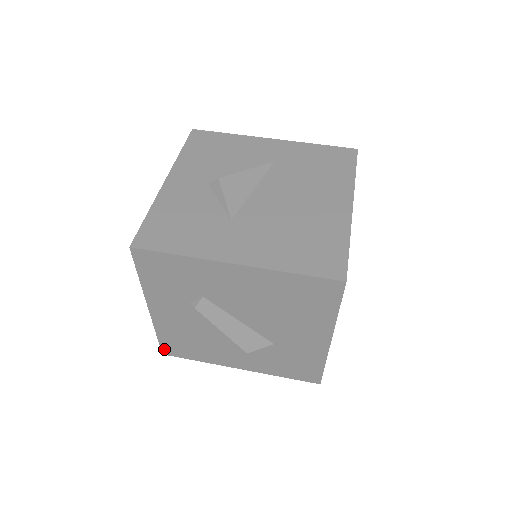
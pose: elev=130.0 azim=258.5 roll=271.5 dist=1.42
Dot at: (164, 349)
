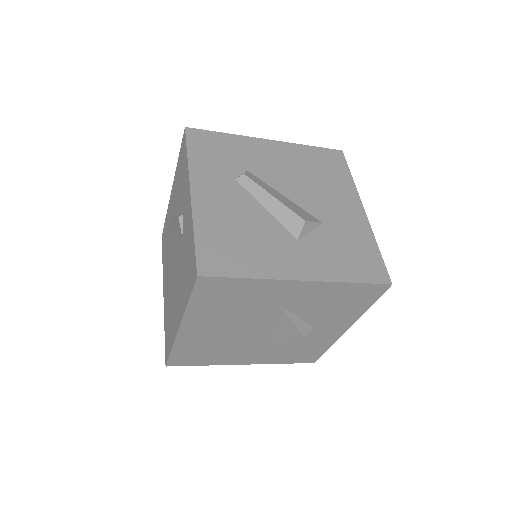
Dot at: (201, 263)
